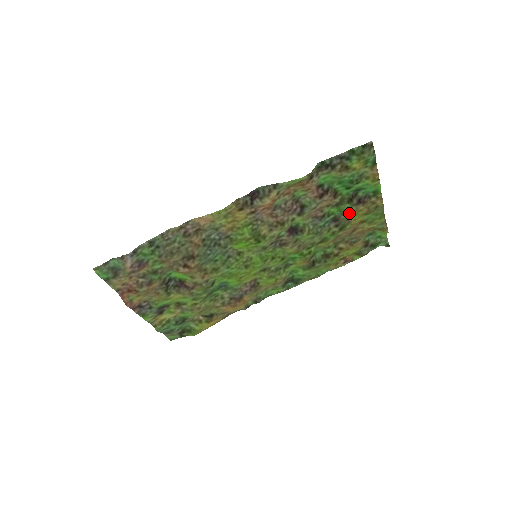
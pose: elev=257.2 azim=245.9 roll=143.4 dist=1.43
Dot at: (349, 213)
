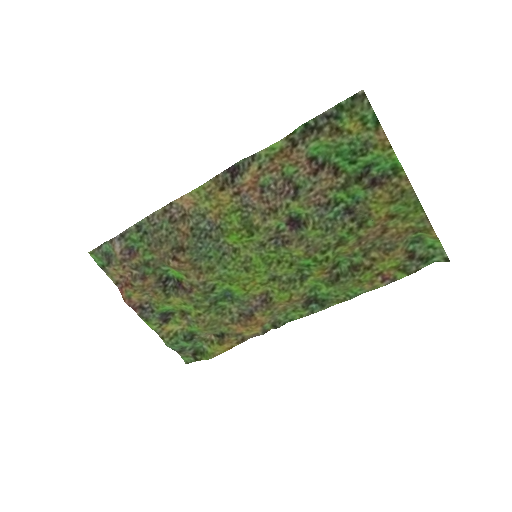
Dot at: (366, 201)
